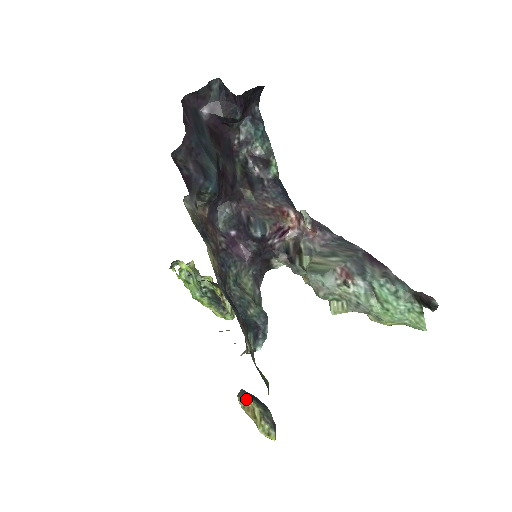
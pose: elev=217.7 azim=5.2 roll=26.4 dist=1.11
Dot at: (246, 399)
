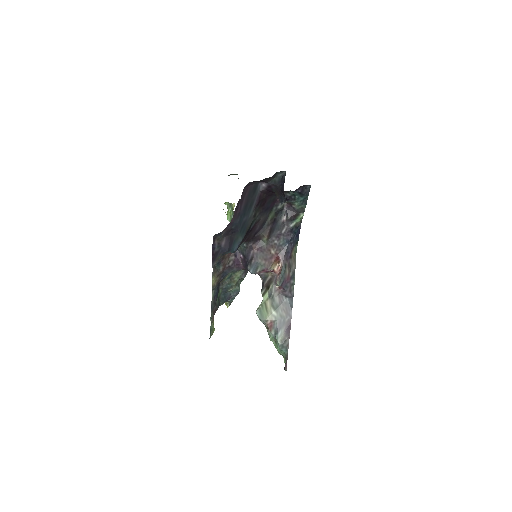
Dot at: occluded
